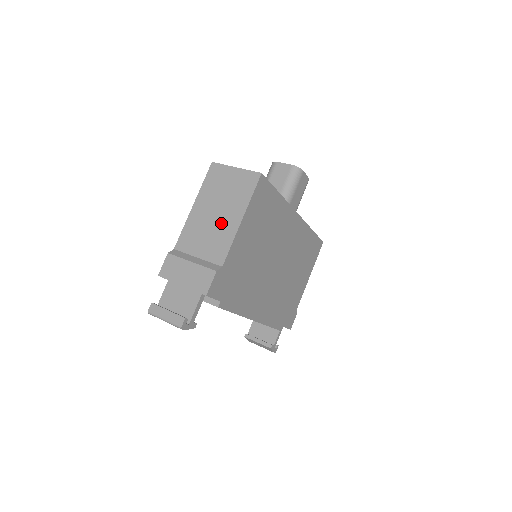
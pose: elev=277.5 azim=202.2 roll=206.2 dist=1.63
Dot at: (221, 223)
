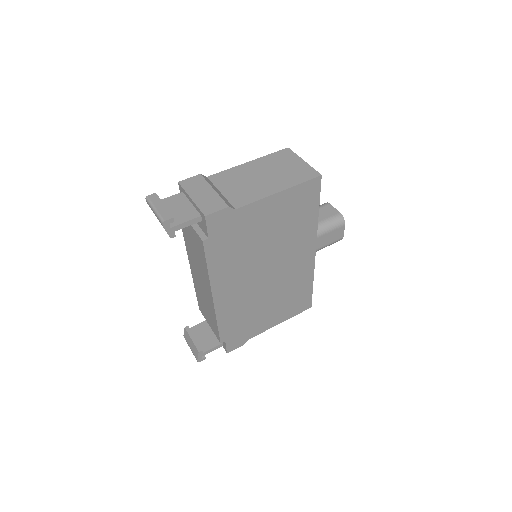
Dot at: (261, 184)
